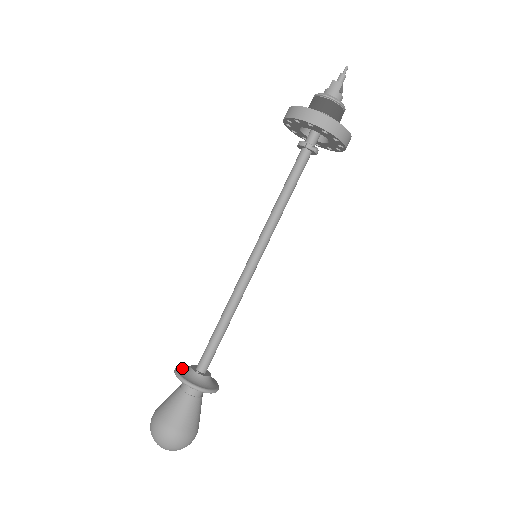
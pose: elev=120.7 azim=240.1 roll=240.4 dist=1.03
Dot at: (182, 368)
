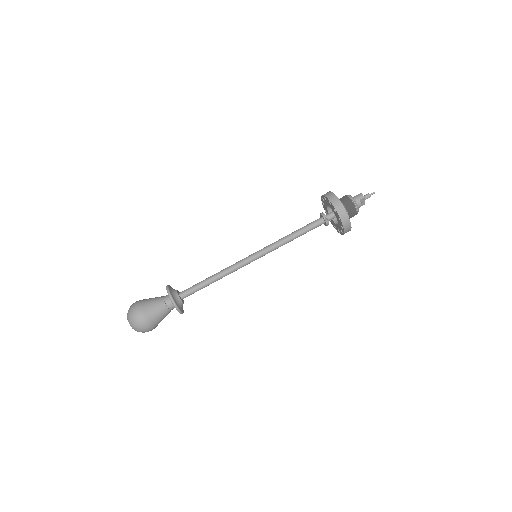
Dot at: occluded
